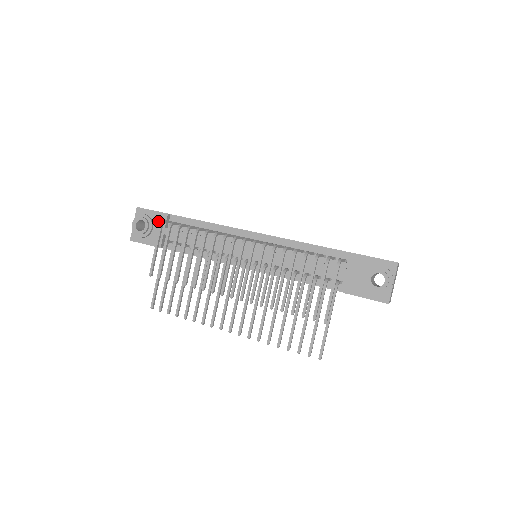
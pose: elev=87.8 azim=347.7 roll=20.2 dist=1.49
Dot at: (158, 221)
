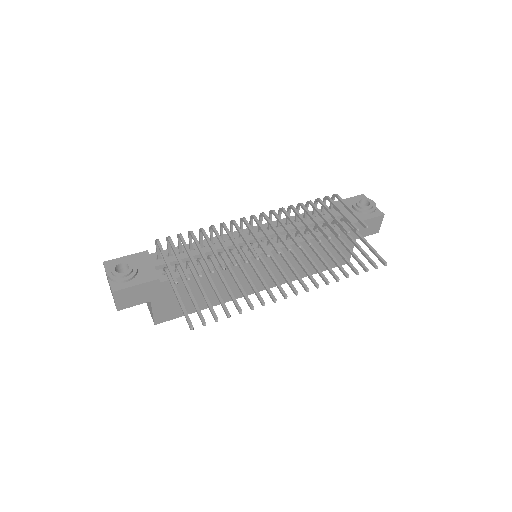
Dot at: (140, 260)
